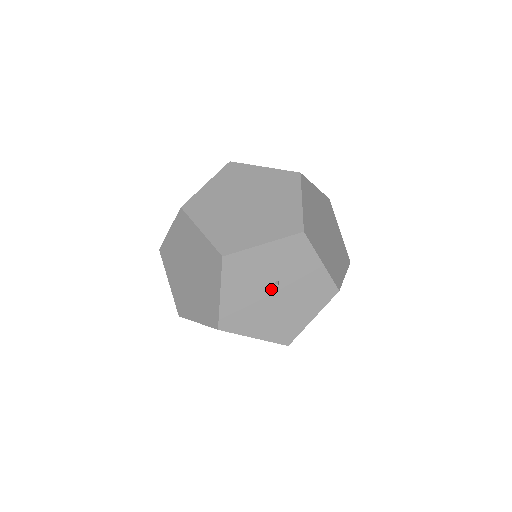
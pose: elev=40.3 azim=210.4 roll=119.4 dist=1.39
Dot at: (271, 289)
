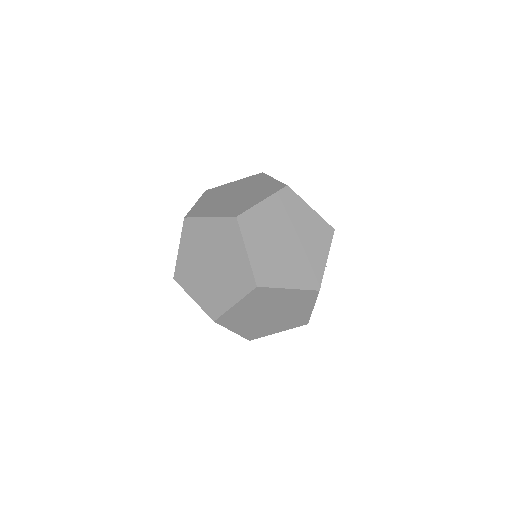
Dot at: occluded
